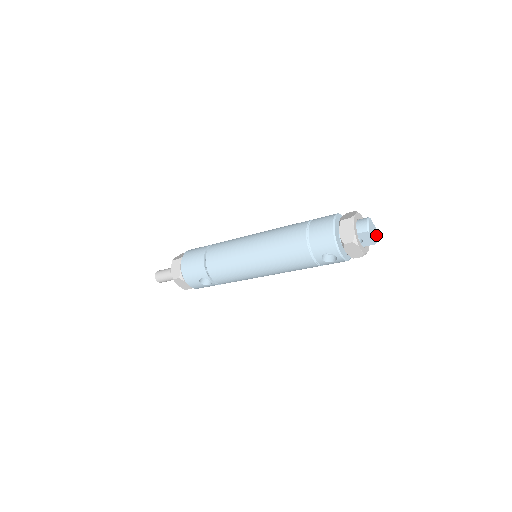
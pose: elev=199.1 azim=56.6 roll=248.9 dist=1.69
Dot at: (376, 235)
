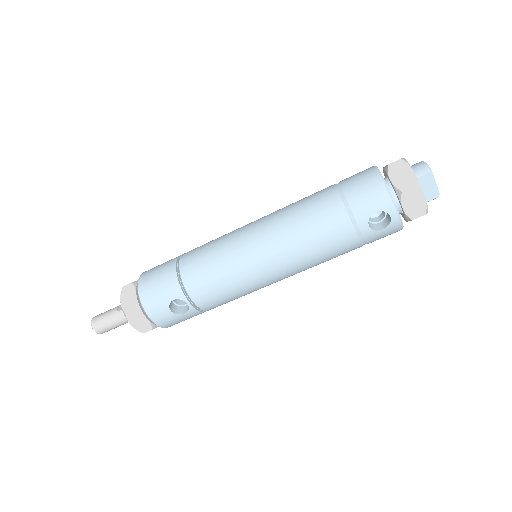
Dot at: occluded
